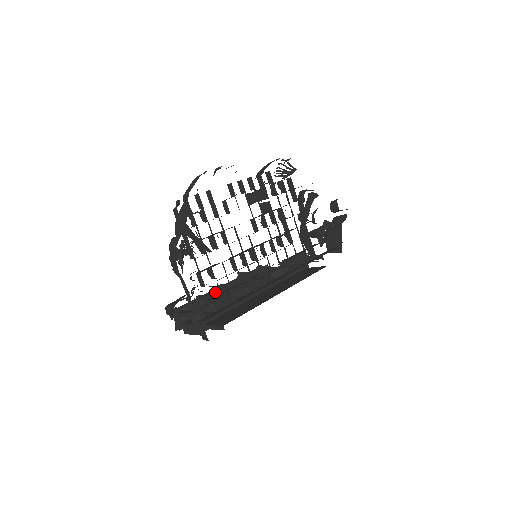
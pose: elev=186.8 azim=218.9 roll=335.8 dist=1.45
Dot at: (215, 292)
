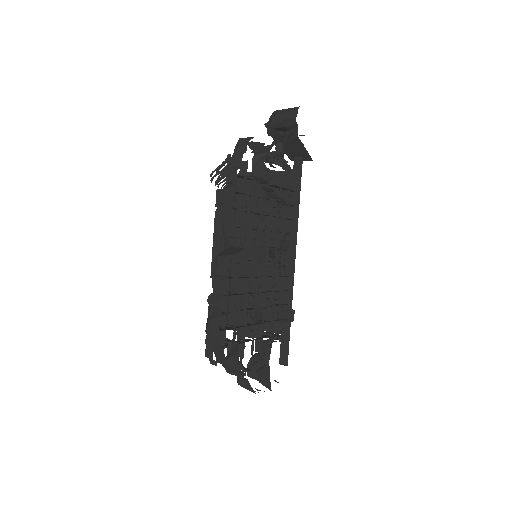
Dot at: occluded
